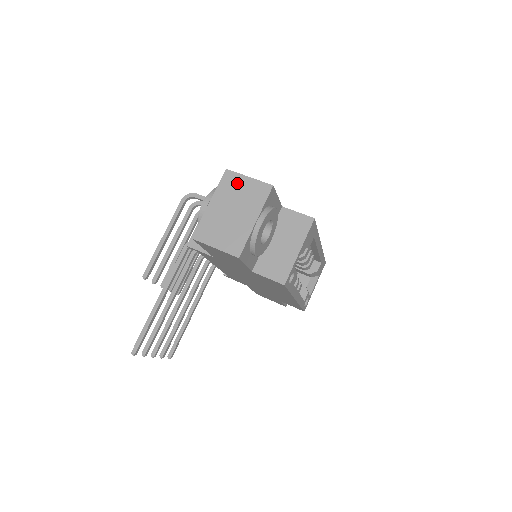
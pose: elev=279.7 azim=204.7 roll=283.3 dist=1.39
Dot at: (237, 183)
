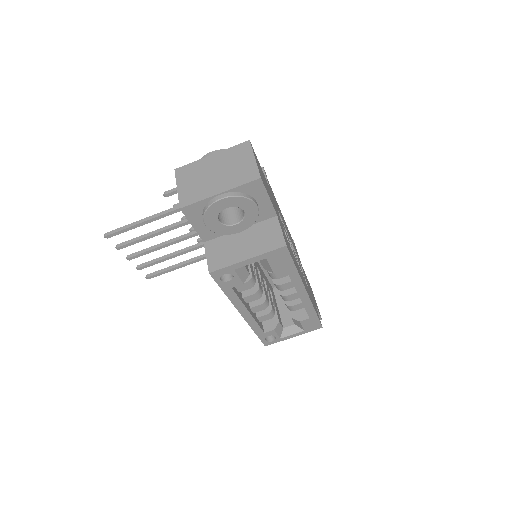
Dot at: (243, 156)
